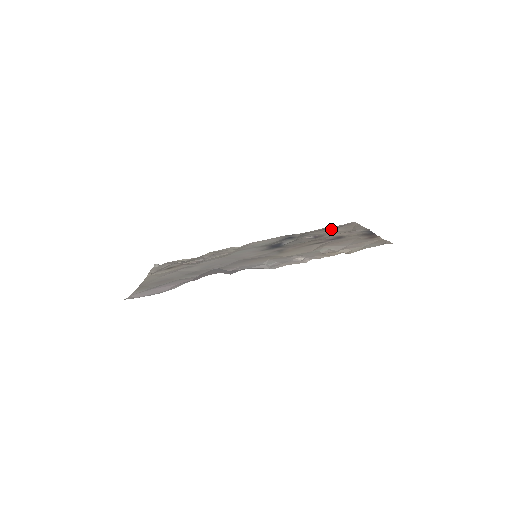
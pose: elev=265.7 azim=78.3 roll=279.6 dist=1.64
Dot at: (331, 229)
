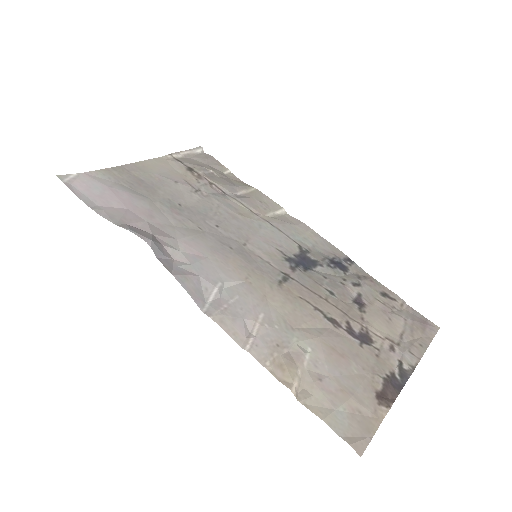
Dot at: (396, 307)
